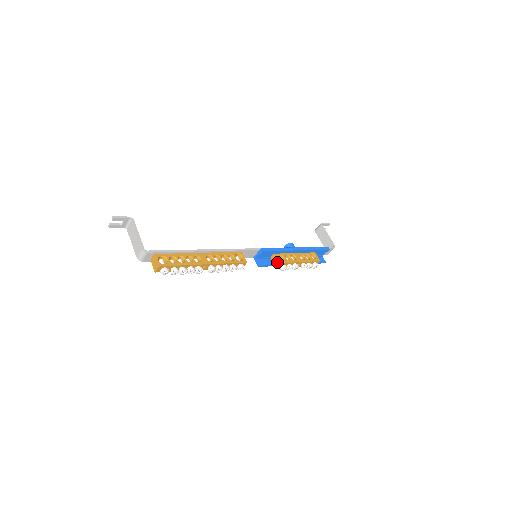
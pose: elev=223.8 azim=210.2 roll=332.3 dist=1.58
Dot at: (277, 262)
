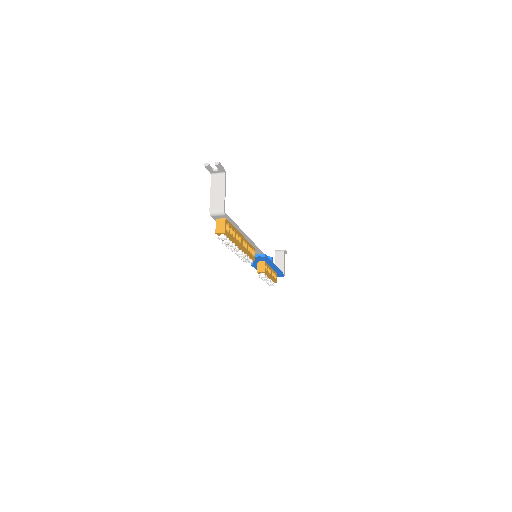
Dot at: (263, 269)
